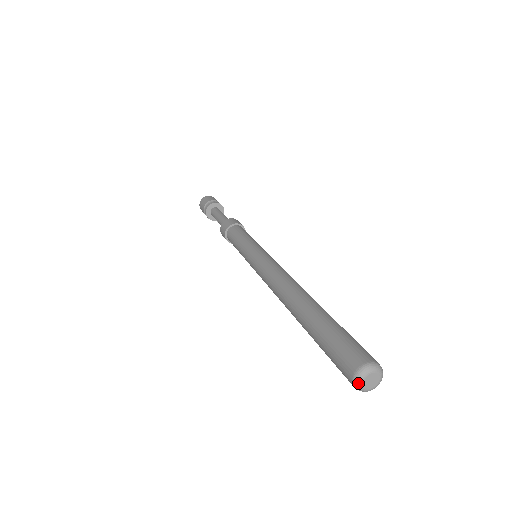
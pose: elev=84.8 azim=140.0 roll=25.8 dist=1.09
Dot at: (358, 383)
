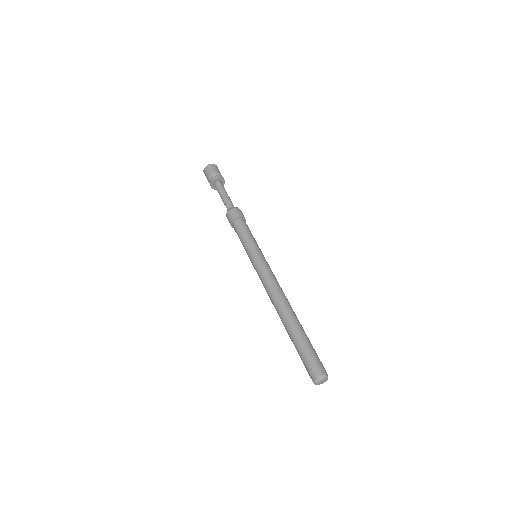
Dot at: occluded
